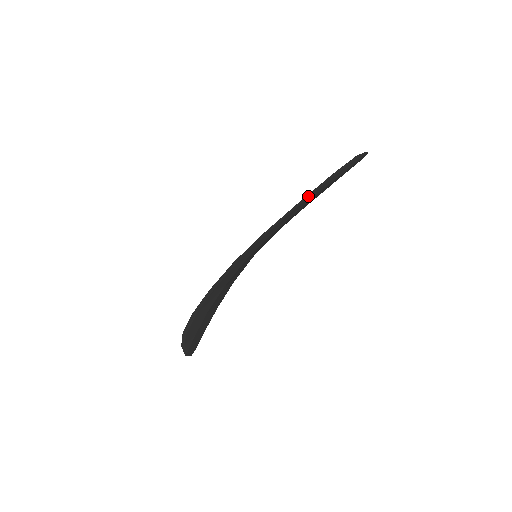
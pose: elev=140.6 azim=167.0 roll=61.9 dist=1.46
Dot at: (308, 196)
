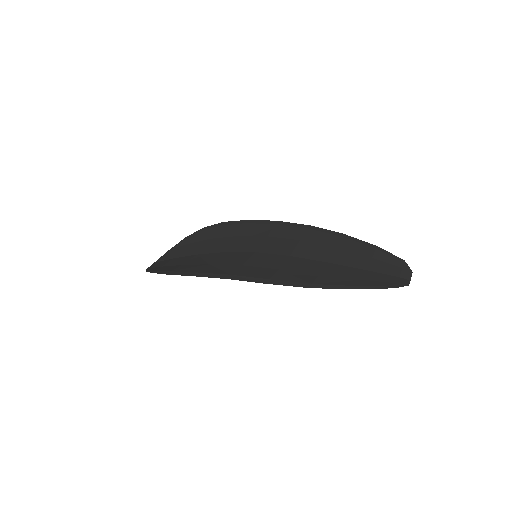
Dot at: (327, 287)
